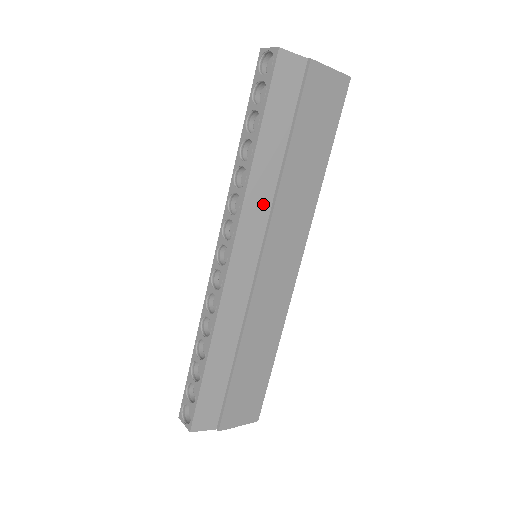
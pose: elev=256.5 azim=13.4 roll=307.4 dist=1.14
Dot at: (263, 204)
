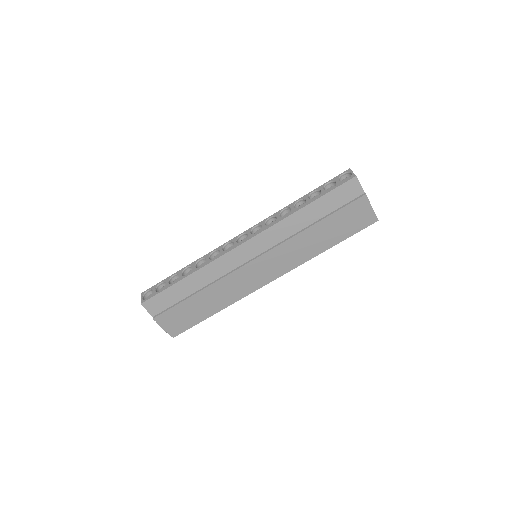
Dot at: (283, 234)
